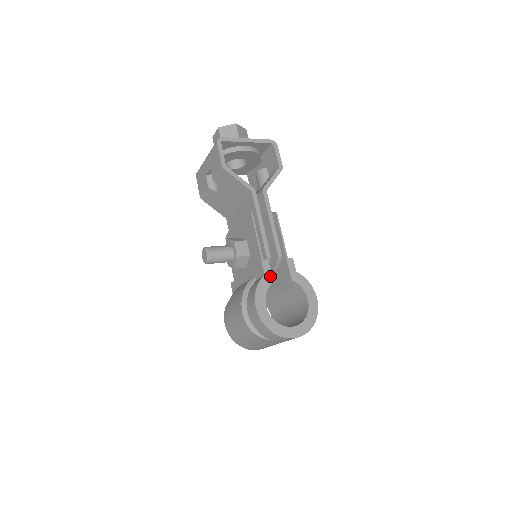
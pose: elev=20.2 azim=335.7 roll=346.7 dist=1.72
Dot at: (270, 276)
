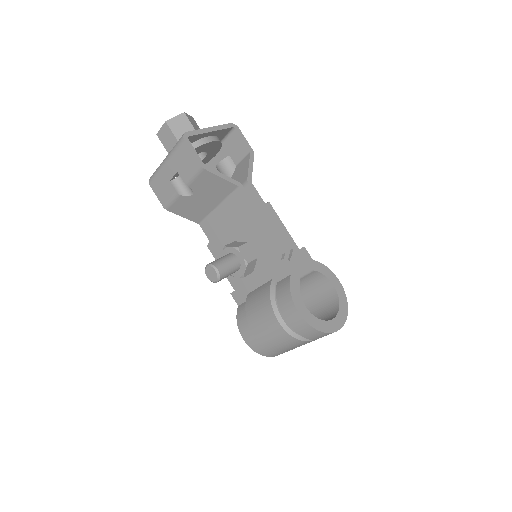
Dot at: (295, 274)
